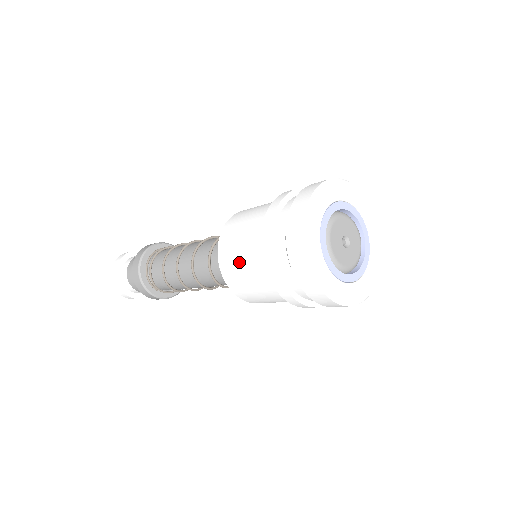
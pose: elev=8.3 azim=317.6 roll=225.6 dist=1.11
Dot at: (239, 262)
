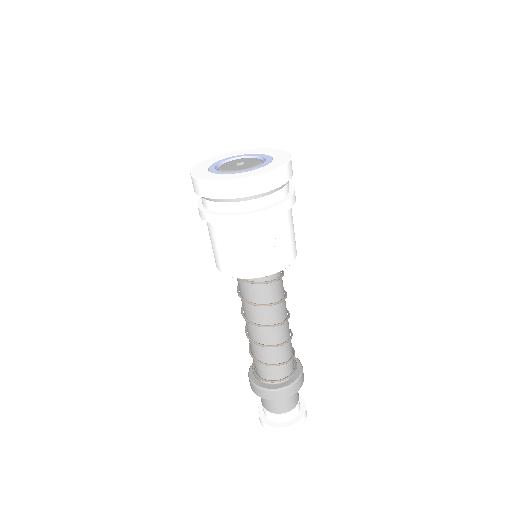
Dot at: occluded
